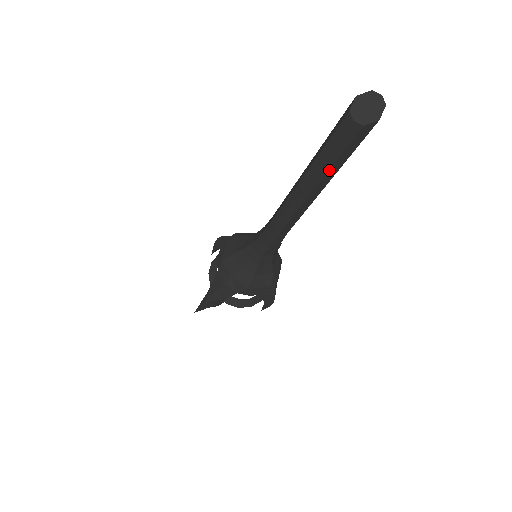
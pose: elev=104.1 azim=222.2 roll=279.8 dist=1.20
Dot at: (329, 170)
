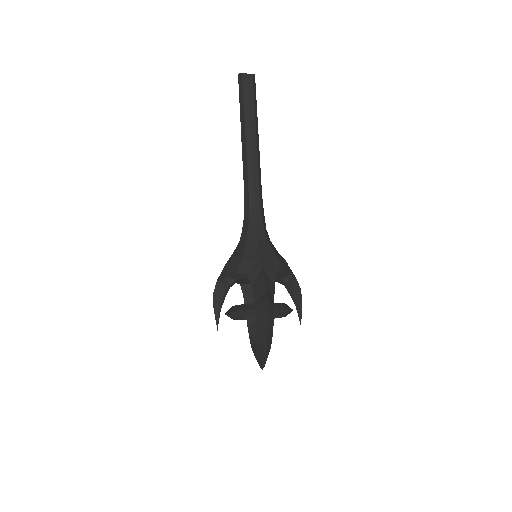
Dot at: (255, 111)
